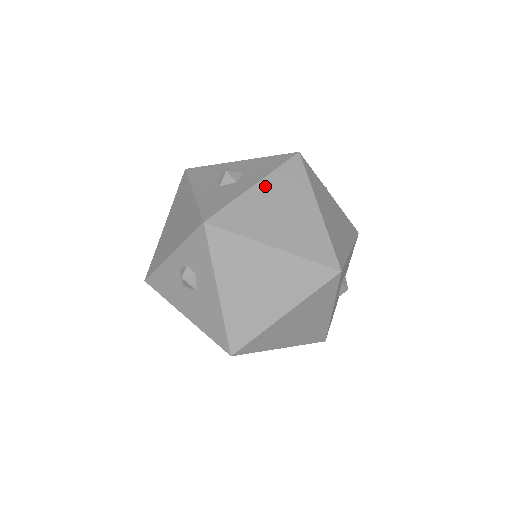
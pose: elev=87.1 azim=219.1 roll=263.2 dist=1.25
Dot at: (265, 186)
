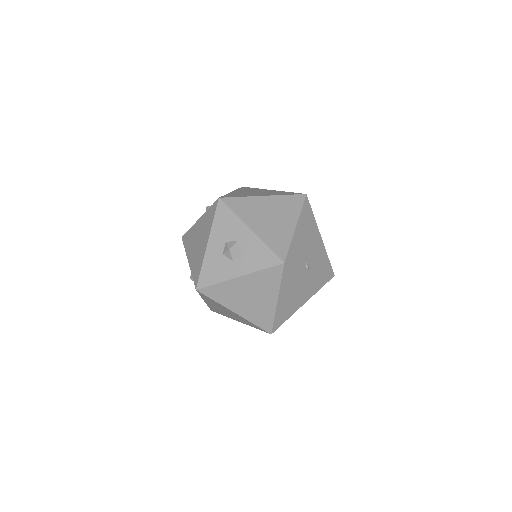
Dot at: (245, 279)
